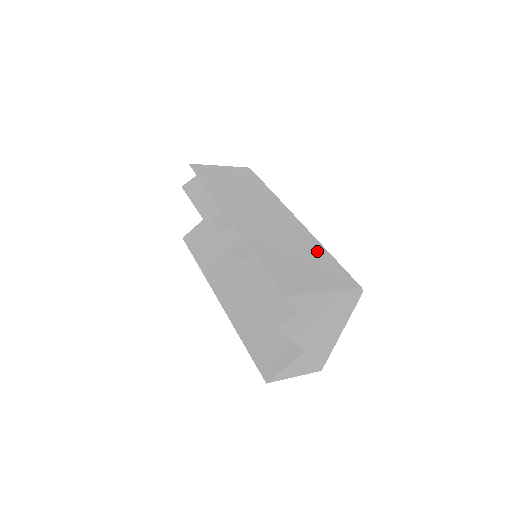
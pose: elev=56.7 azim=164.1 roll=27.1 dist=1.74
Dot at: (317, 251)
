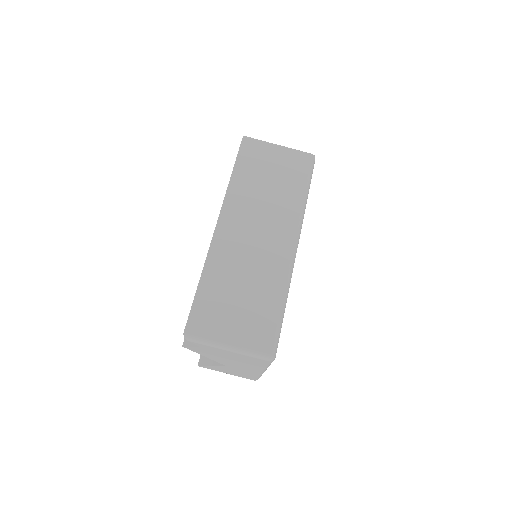
Dot at: (271, 296)
